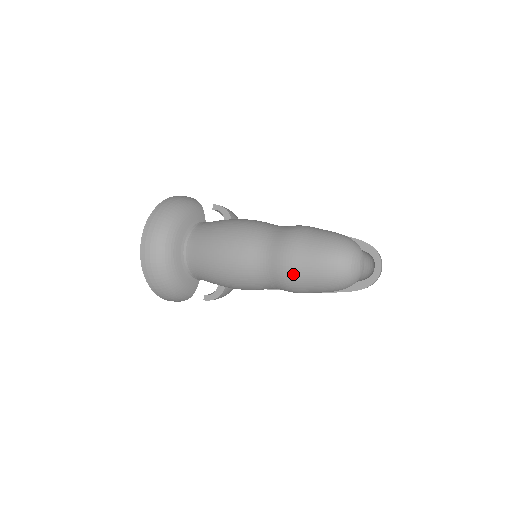
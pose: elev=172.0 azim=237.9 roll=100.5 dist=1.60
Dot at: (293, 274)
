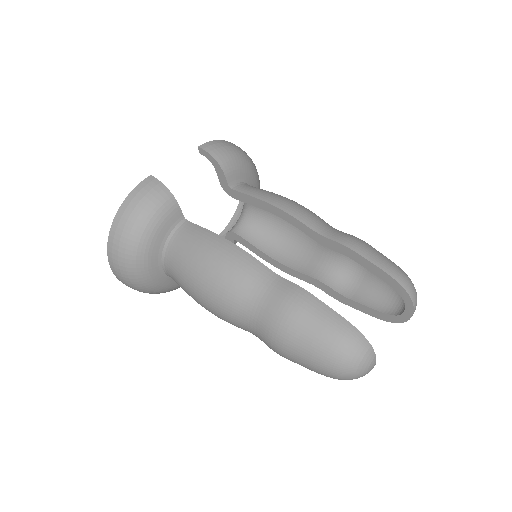
Dot at: occluded
